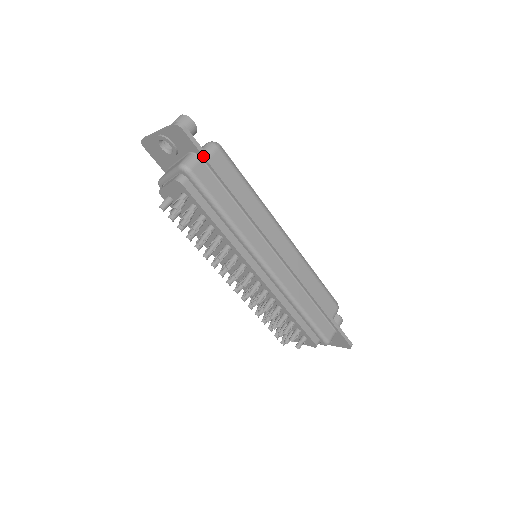
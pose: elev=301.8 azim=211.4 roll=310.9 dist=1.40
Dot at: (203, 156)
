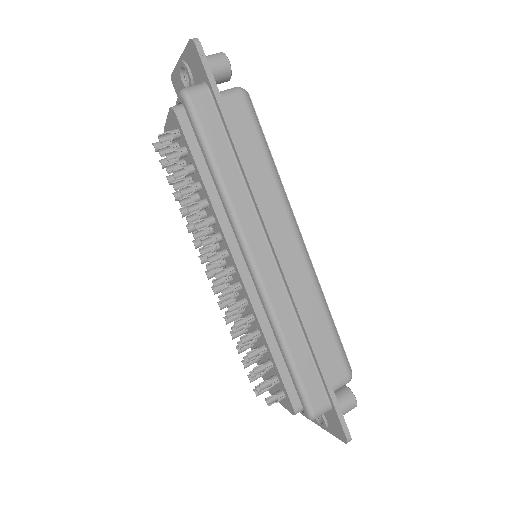
Dot at: (211, 86)
